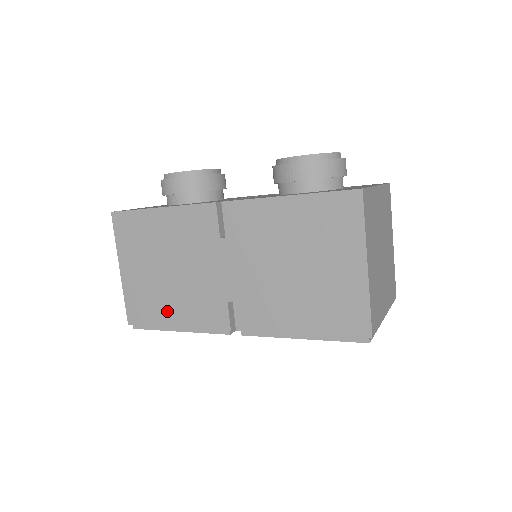
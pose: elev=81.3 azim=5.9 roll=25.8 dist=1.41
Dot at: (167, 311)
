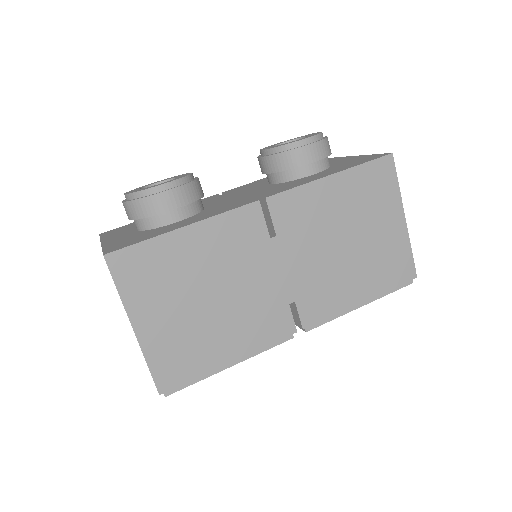
Dot at: (216, 349)
